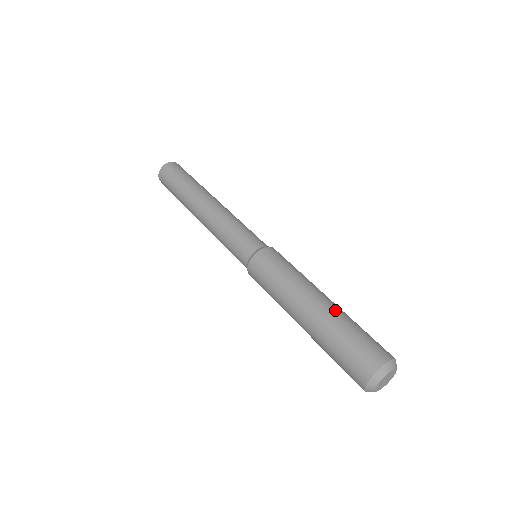
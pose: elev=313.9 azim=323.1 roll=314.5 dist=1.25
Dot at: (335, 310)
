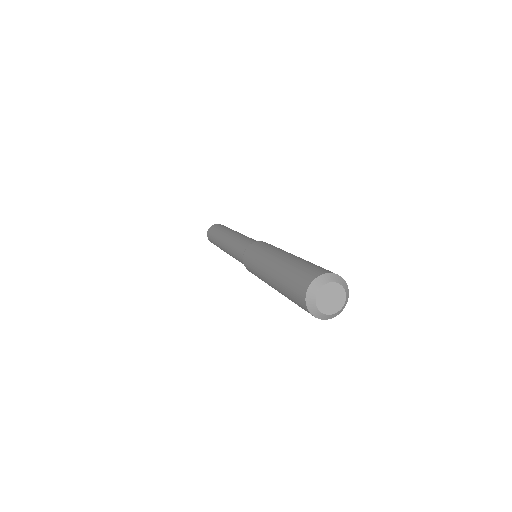
Dot at: (301, 258)
